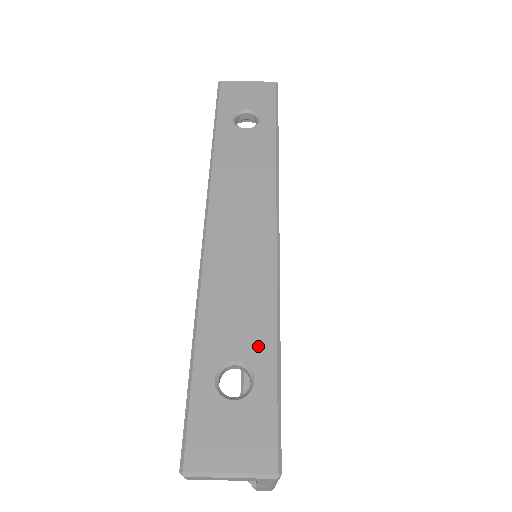
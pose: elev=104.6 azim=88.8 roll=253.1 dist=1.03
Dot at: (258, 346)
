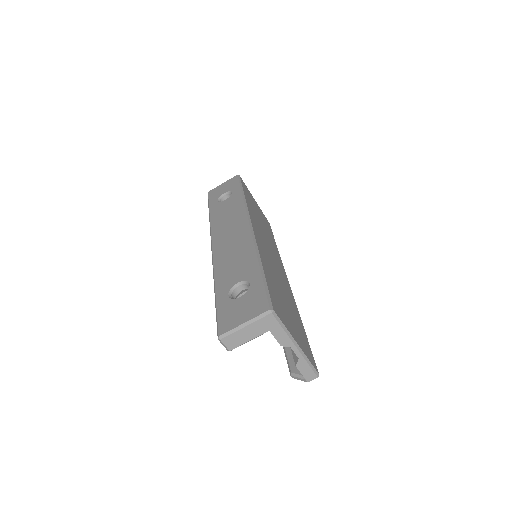
Dot at: (249, 271)
